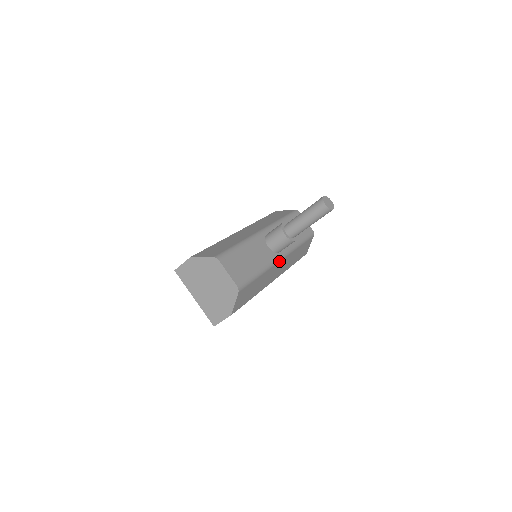
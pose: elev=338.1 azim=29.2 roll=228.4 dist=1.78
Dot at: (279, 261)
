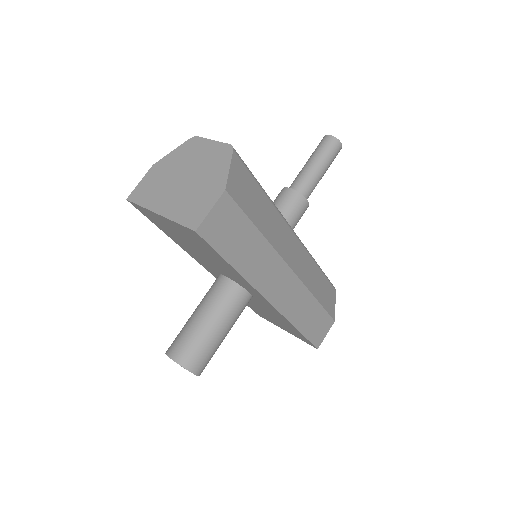
Dot at: (291, 231)
